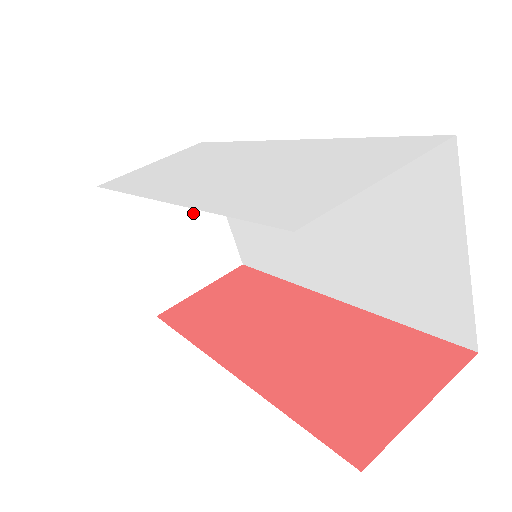
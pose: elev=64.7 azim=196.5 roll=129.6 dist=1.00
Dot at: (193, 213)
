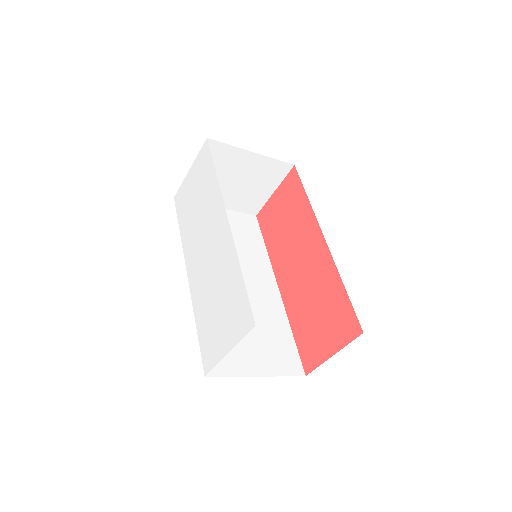
Dot at: (236, 169)
